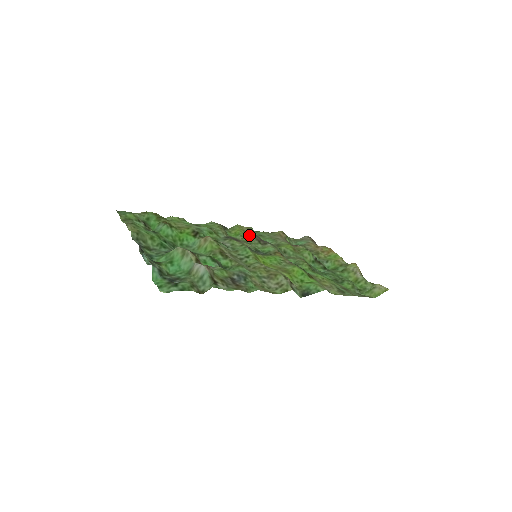
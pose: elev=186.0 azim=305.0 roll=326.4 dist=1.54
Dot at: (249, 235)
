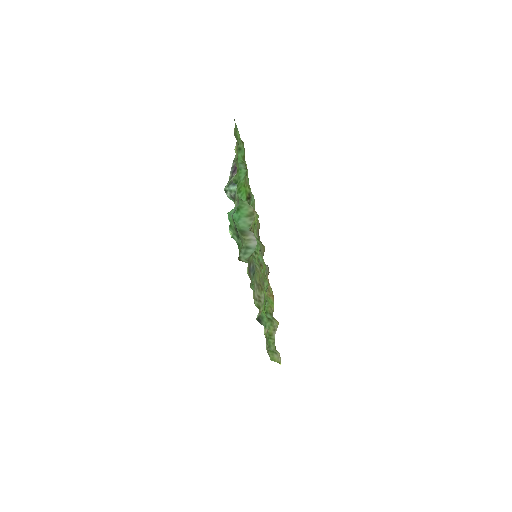
Dot at: (257, 231)
